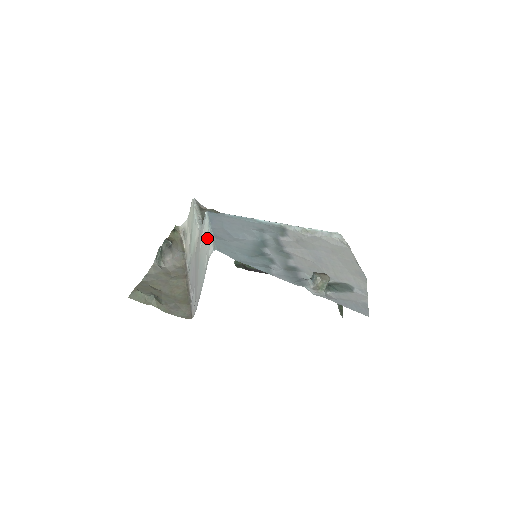
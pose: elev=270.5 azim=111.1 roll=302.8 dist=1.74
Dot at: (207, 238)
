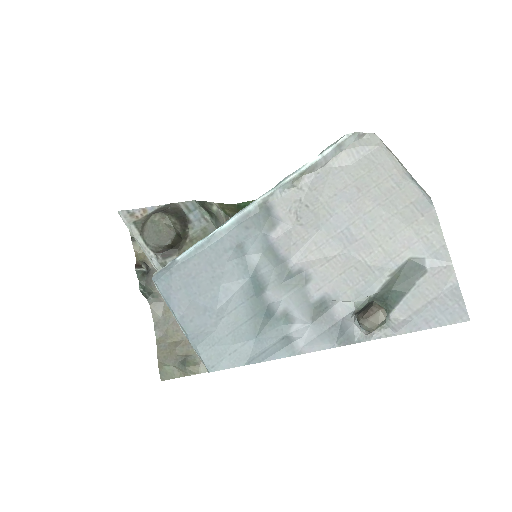
Dot at: occluded
